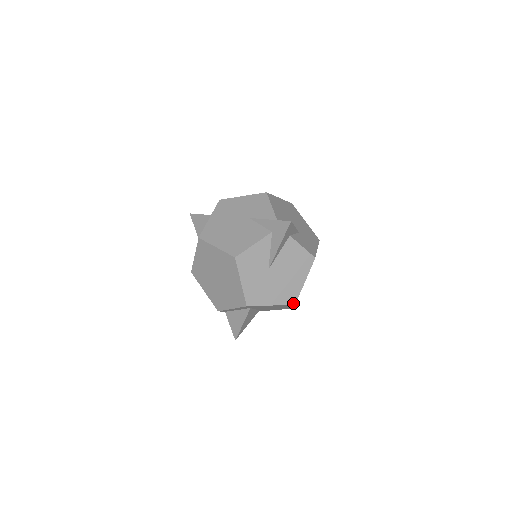
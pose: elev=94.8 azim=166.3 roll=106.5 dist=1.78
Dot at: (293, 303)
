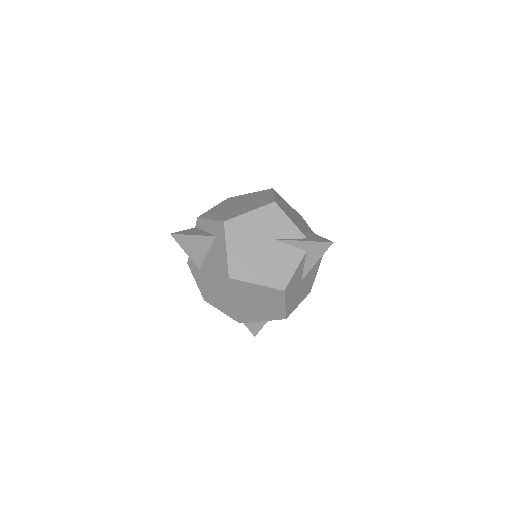
Dot at: (309, 292)
